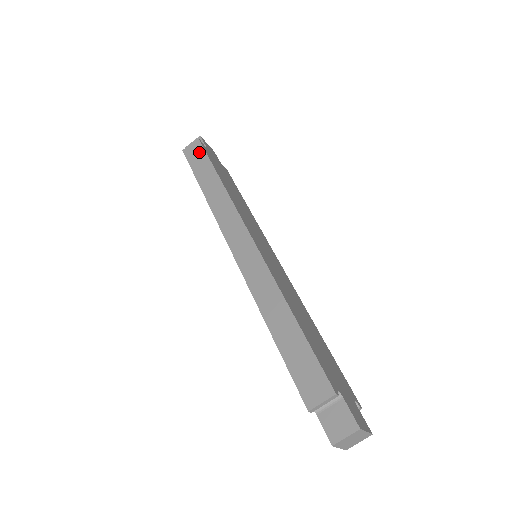
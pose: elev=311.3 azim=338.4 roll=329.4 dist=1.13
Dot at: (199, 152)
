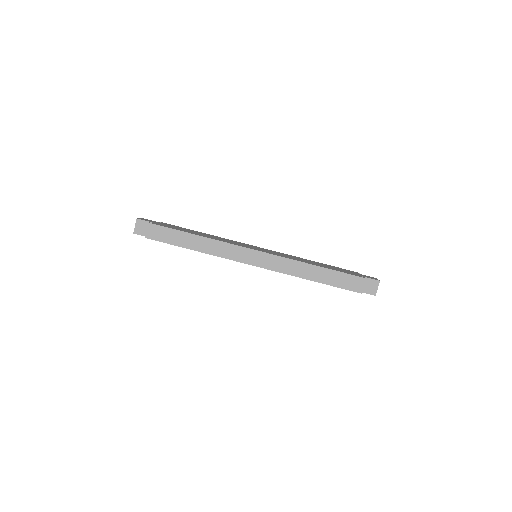
Dot at: (162, 231)
